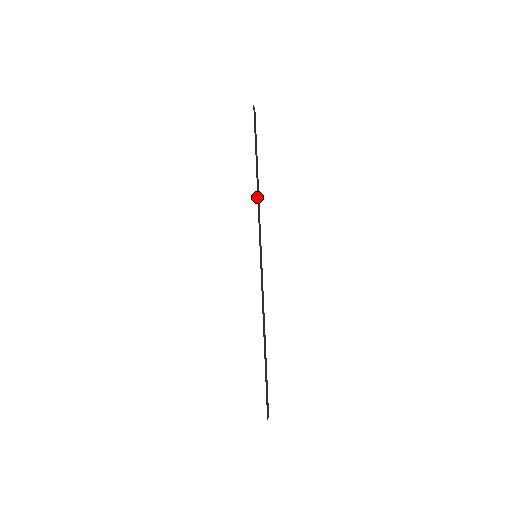
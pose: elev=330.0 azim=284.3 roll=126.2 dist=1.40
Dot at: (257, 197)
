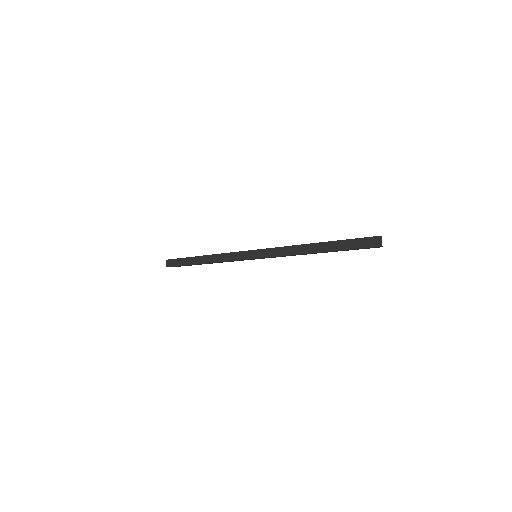
Dot at: occluded
